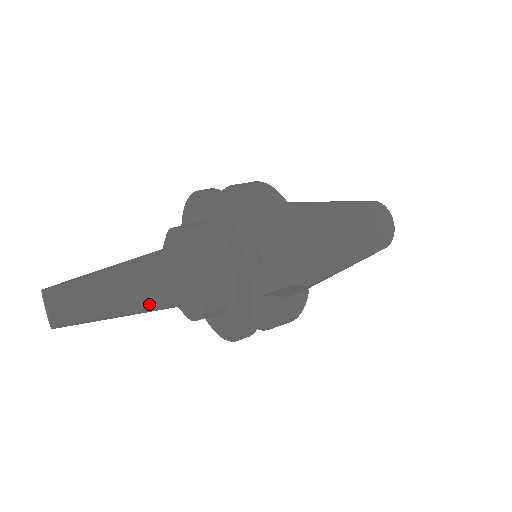
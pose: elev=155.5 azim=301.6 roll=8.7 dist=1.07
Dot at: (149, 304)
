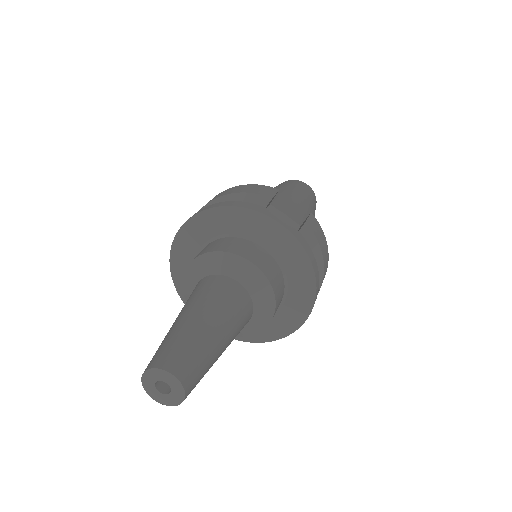
Dot at: (232, 314)
